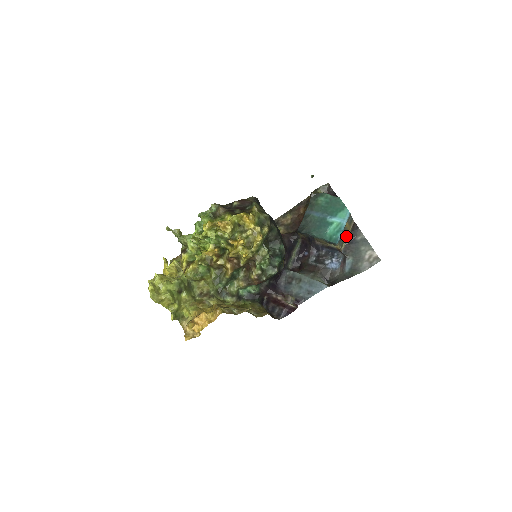
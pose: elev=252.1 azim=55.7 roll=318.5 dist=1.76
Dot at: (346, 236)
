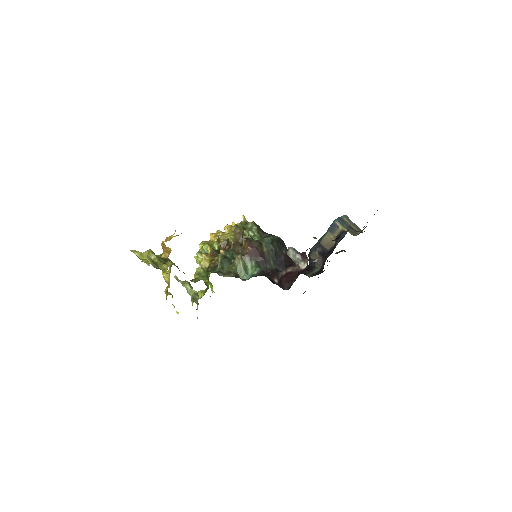
Dot at: occluded
